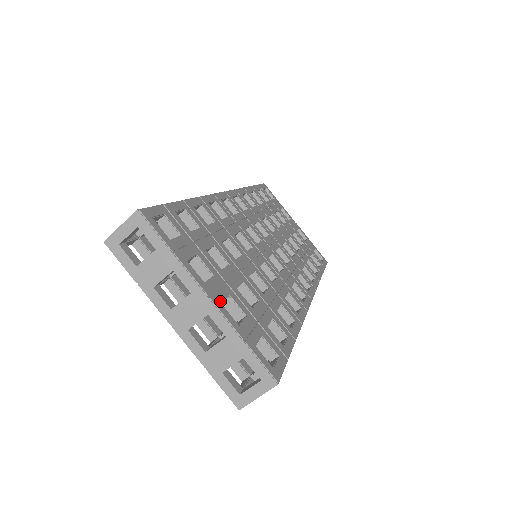
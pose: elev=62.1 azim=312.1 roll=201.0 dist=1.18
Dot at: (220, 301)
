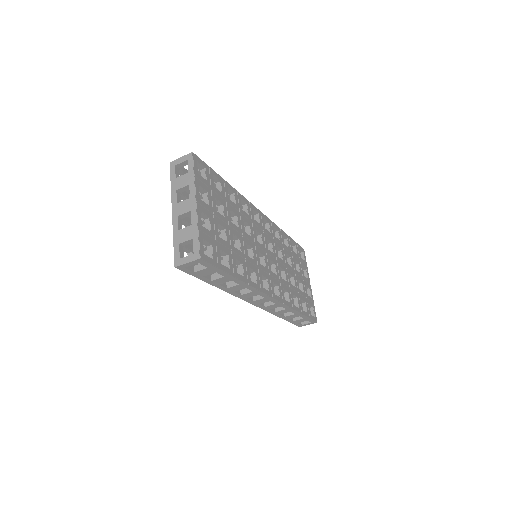
Dot at: (201, 210)
